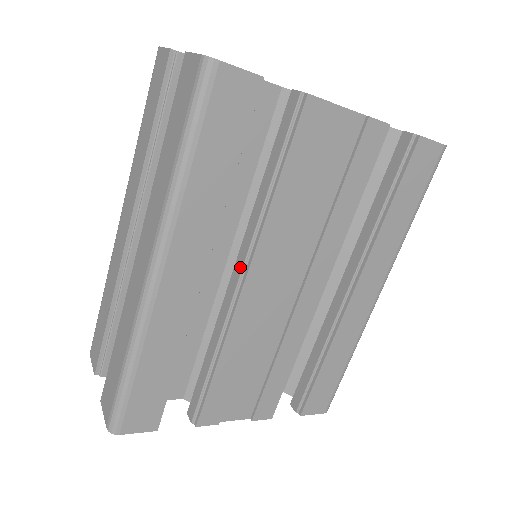
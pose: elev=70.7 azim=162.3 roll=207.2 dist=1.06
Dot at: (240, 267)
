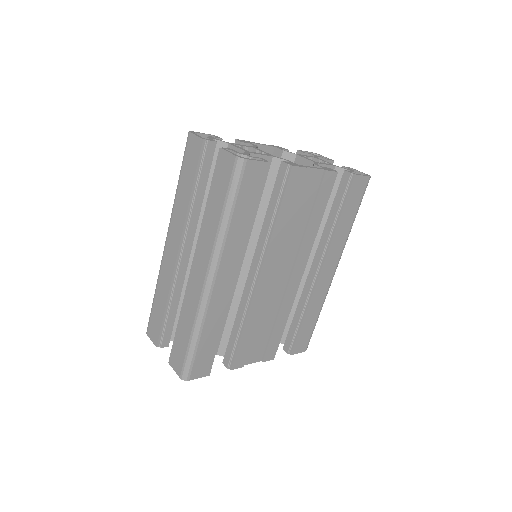
Dot at: (255, 268)
